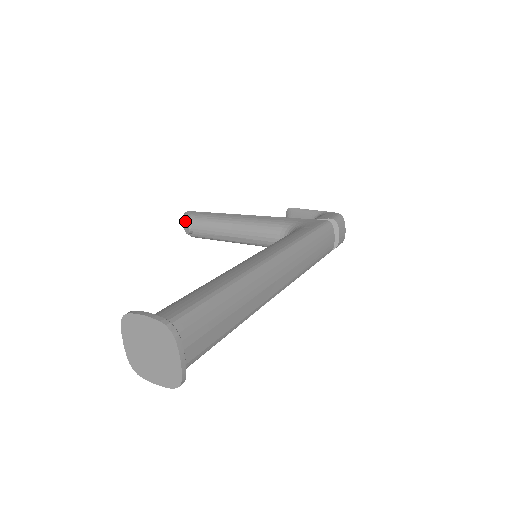
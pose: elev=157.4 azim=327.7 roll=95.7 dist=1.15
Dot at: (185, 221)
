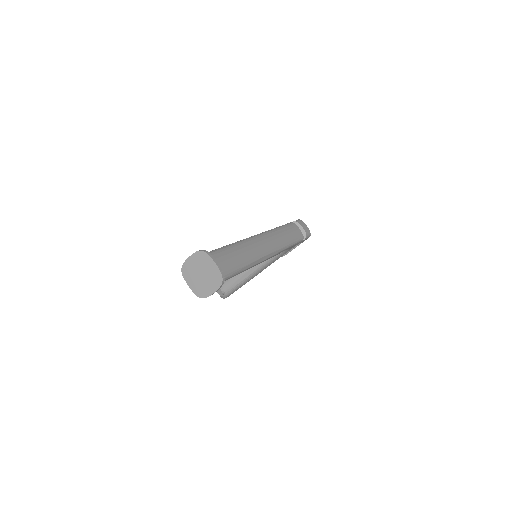
Dot at: occluded
